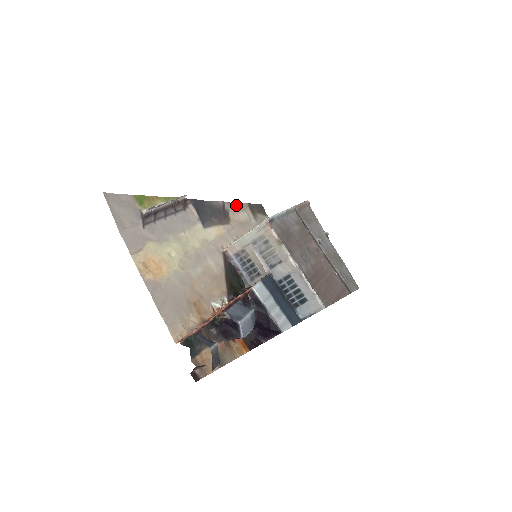
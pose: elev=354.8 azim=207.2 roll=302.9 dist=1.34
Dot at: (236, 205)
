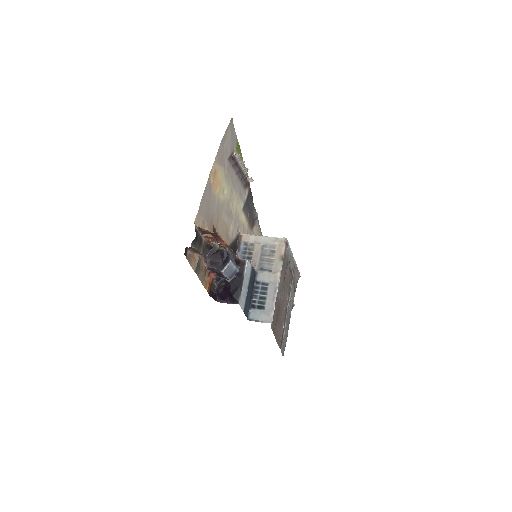
Dot at: (260, 229)
